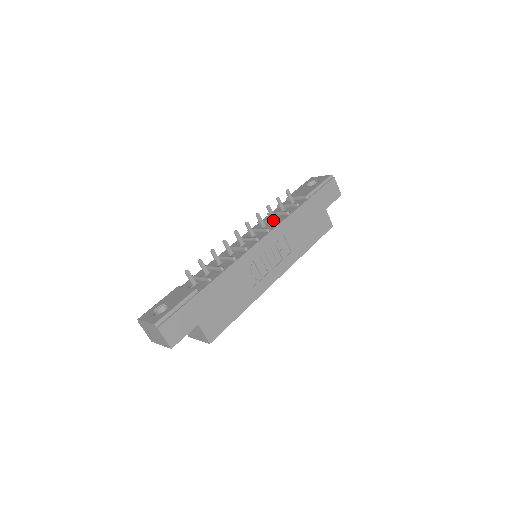
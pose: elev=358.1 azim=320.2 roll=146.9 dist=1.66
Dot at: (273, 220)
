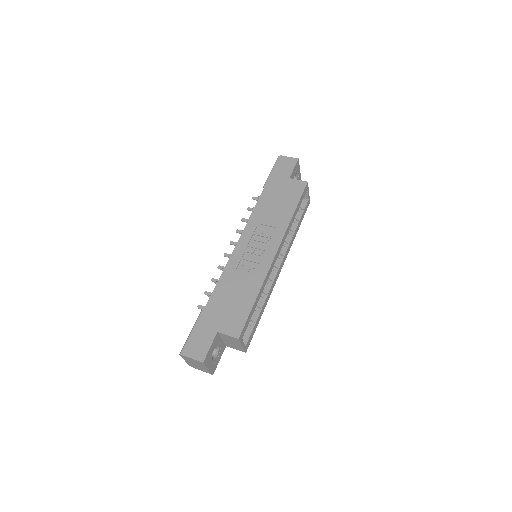
Dot at: occluded
